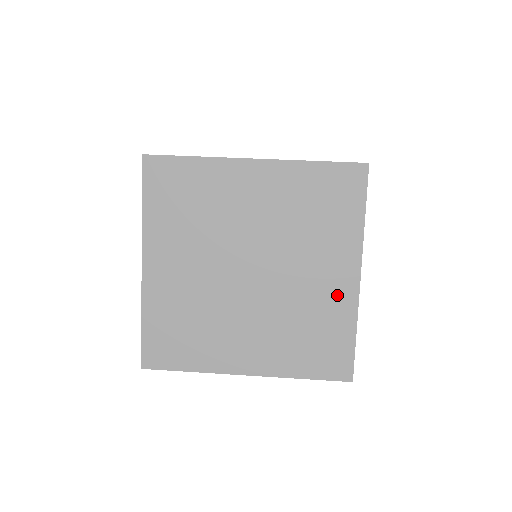
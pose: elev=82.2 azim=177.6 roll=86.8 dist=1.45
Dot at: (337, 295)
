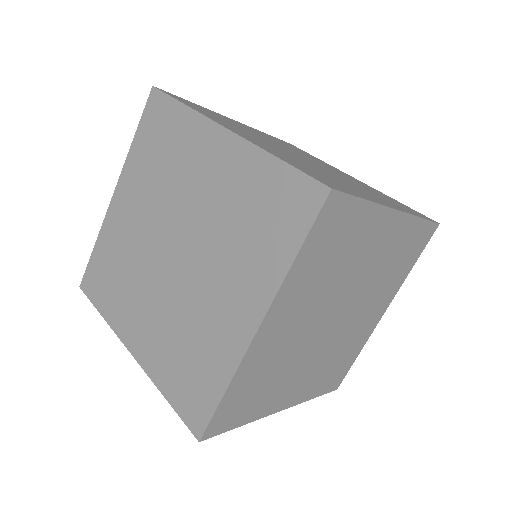
Dot at: (361, 183)
